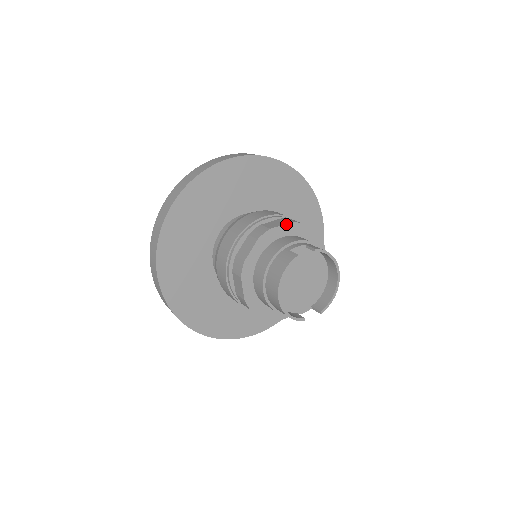
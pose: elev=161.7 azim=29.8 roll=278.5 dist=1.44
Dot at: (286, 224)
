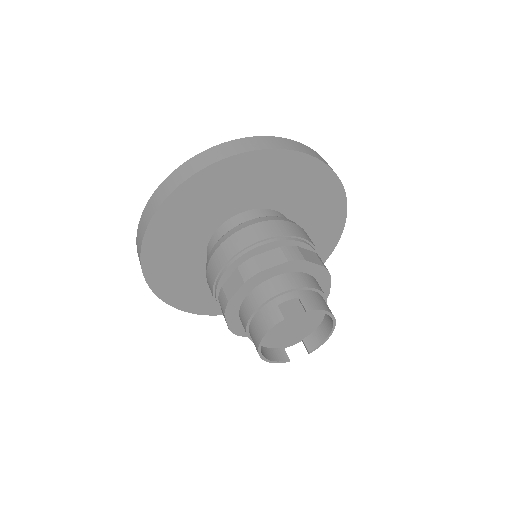
Dot at: (281, 264)
